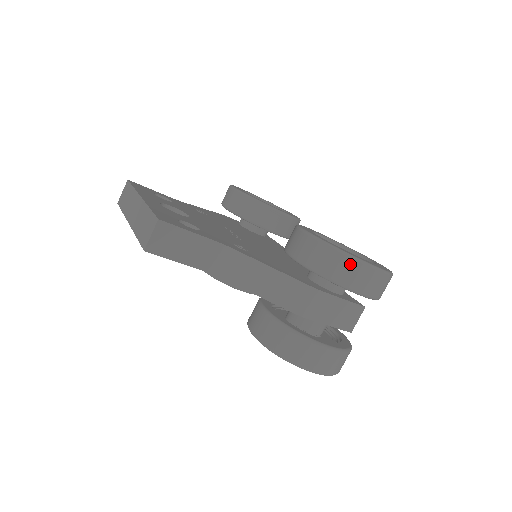
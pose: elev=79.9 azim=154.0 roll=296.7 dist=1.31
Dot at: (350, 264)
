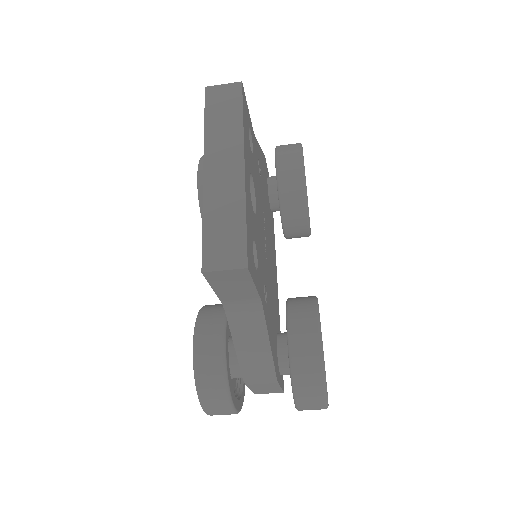
Dot at: (319, 398)
